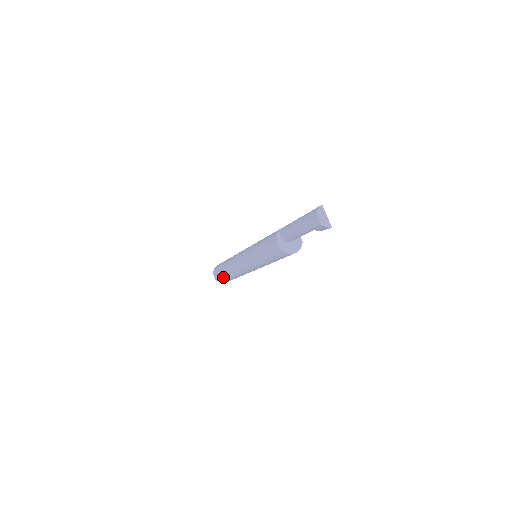
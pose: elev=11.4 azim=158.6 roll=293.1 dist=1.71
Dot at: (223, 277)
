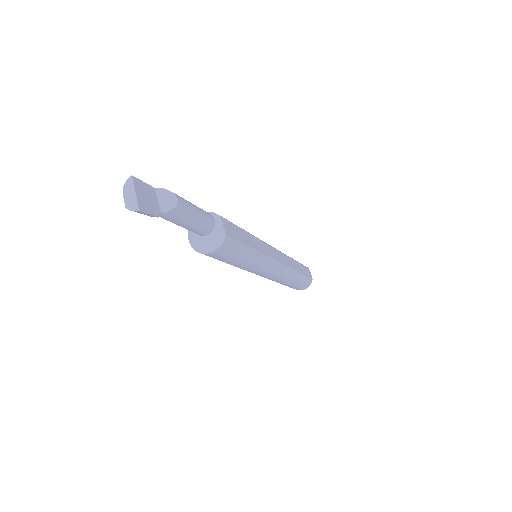
Dot at: occluded
